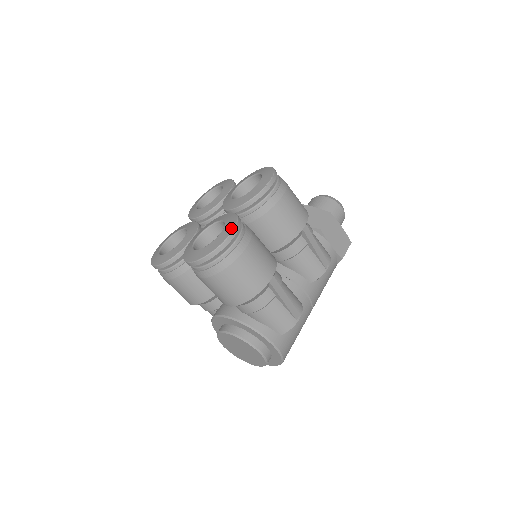
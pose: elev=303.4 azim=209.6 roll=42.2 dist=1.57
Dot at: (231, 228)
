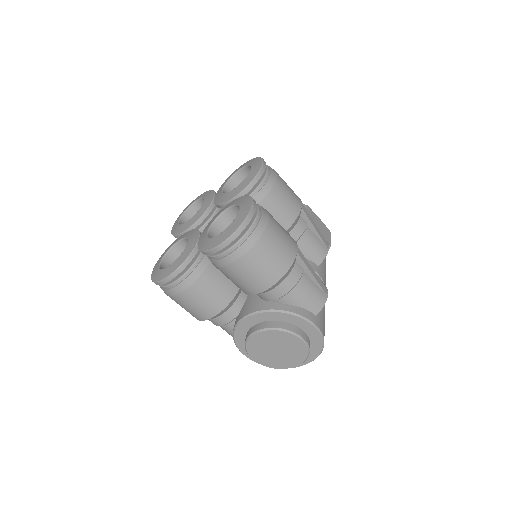
Dot at: (249, 202)
